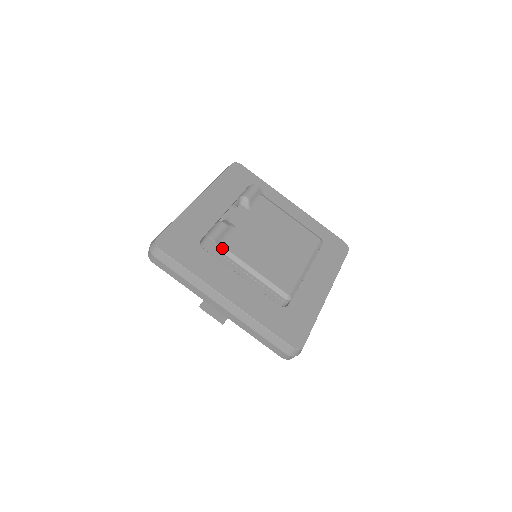
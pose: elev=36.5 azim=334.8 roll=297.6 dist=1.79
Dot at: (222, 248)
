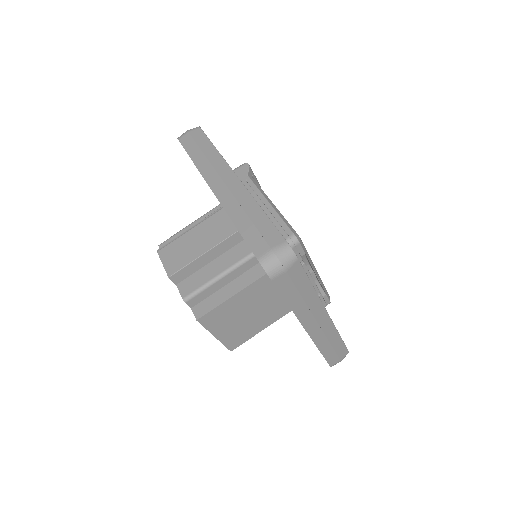
Dot at: (251, 177)
